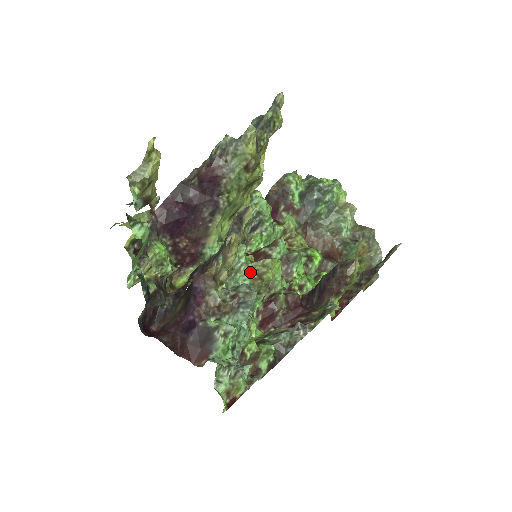
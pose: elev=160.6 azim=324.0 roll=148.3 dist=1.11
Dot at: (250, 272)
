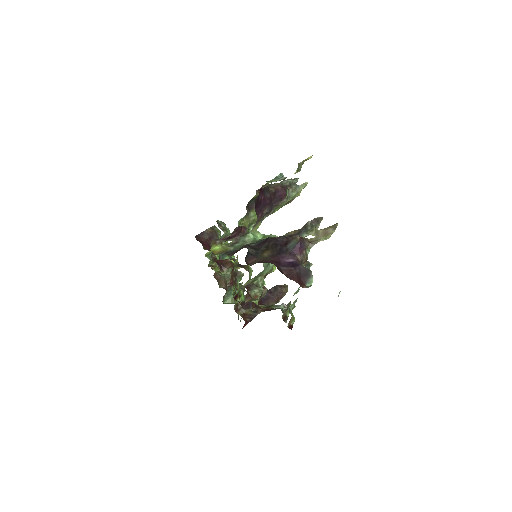
Dot at: occluded
